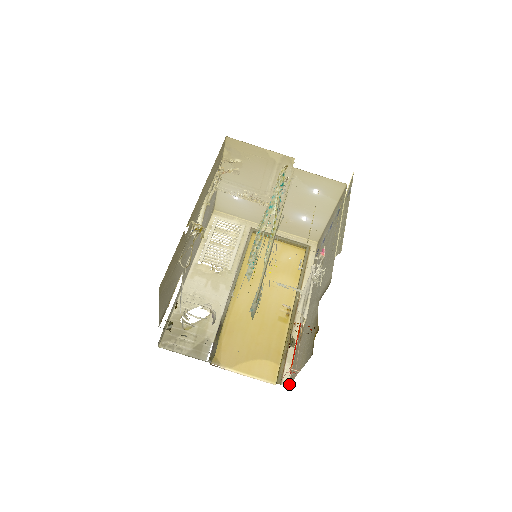
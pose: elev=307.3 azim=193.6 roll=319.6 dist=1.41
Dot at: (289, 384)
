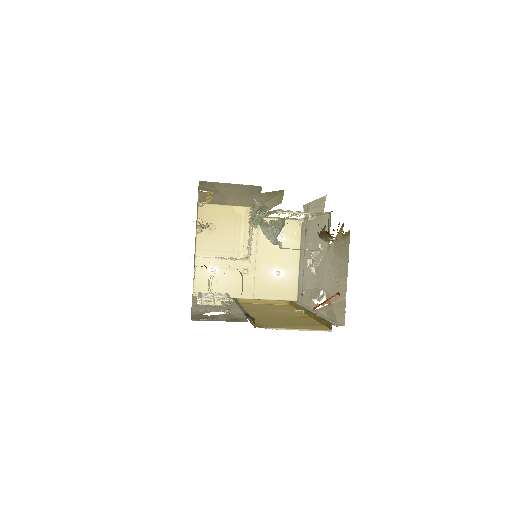
Dot at: (344, 322)
